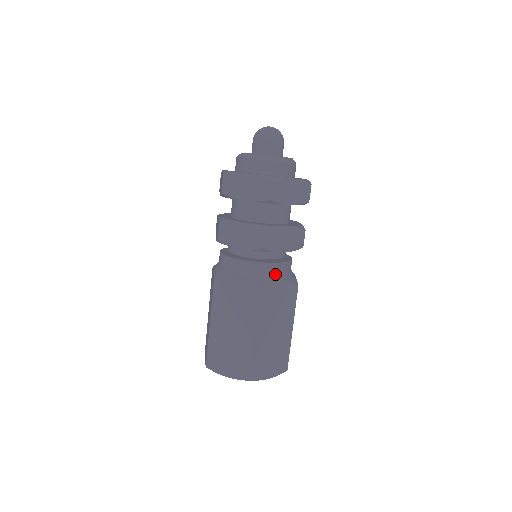
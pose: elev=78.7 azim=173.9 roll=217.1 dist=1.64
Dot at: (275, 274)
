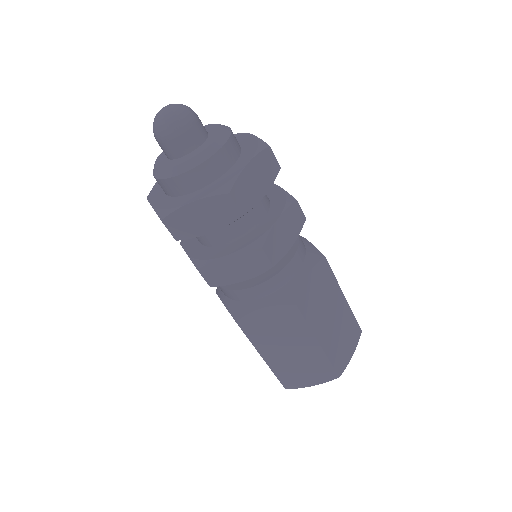
Dot at: (254, 299)
